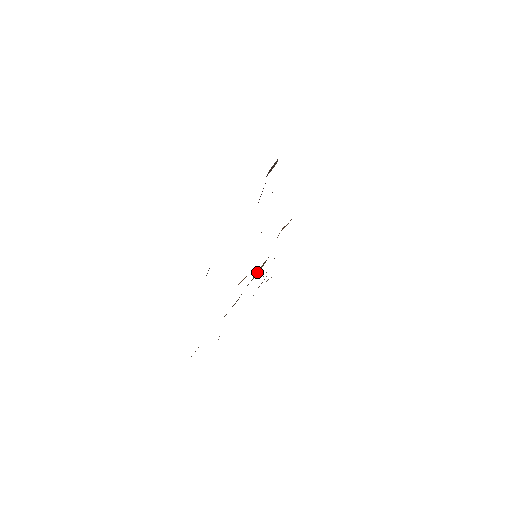
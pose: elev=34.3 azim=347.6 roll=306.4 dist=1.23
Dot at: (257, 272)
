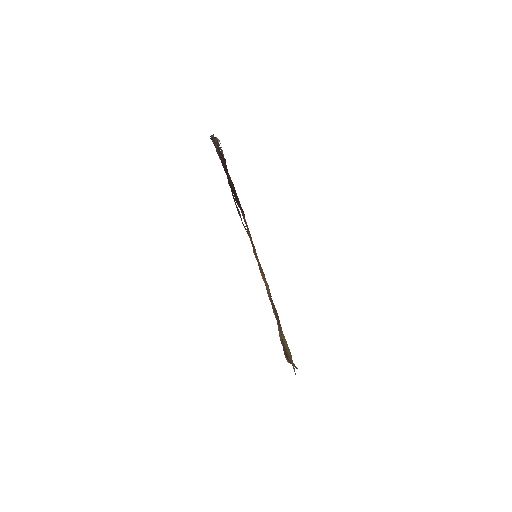
Dot at: (268, 294)
